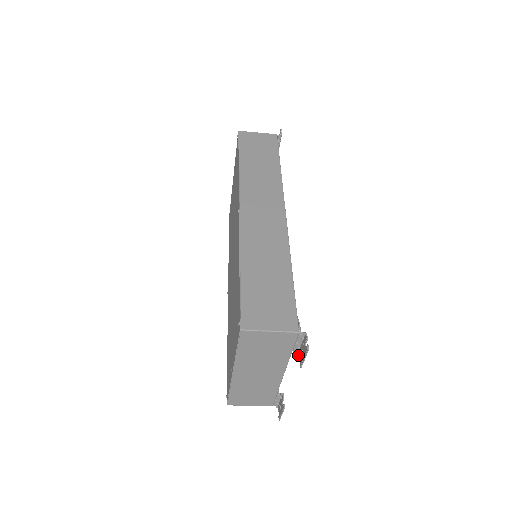
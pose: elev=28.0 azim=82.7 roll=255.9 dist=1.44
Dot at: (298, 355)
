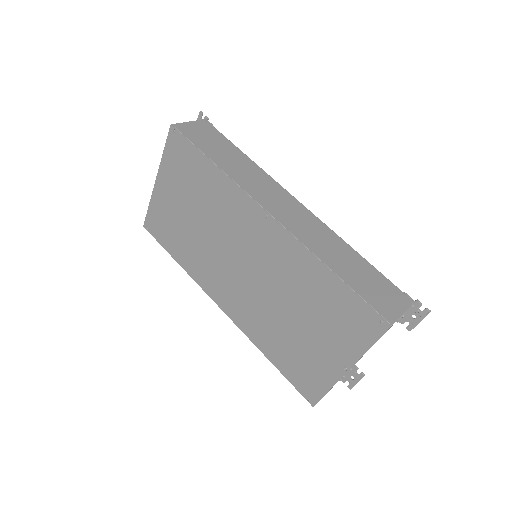
Dot at: occluded
